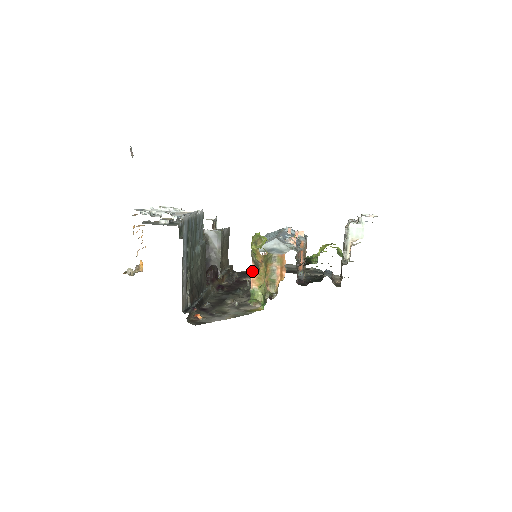
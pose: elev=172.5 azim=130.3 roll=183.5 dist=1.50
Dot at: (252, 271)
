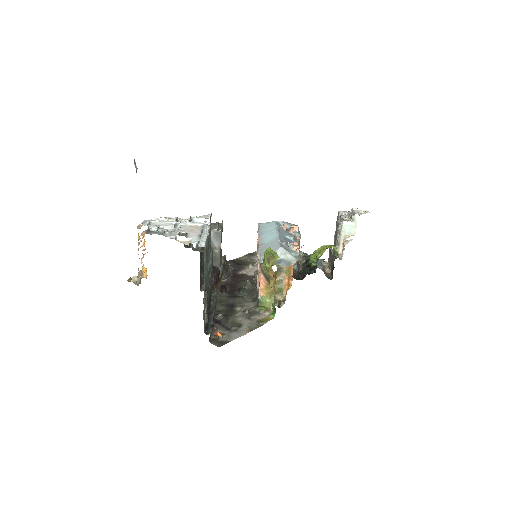
Dot at: (260, 281)
